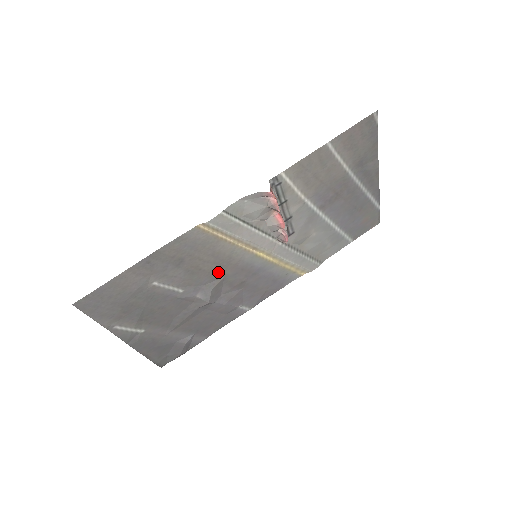
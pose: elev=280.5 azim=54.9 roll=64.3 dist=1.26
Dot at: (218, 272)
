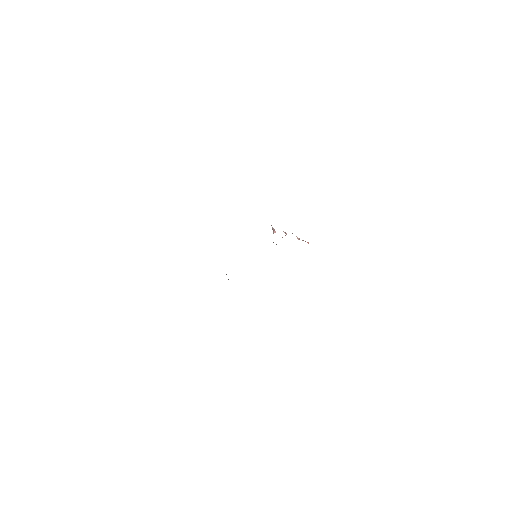
Dot at: occluded
